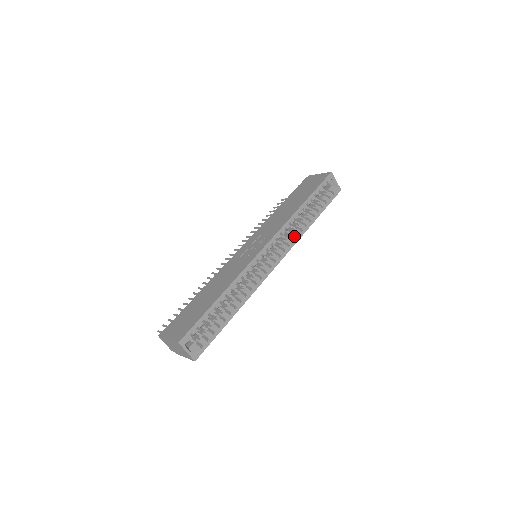
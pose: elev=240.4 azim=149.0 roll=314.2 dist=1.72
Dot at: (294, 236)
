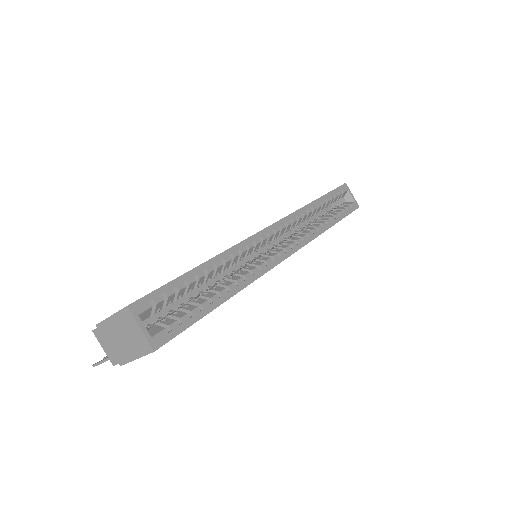
Dot at: (308, 231)
